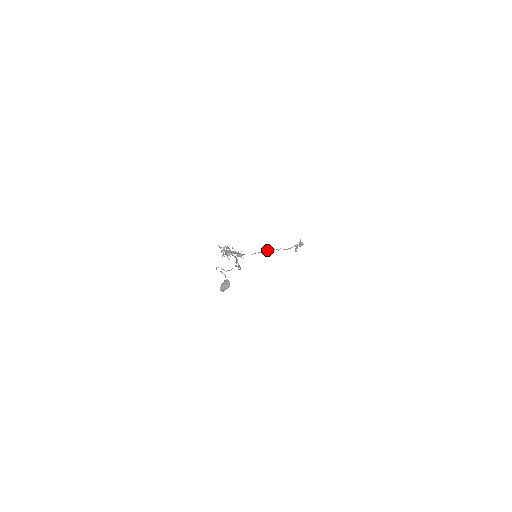
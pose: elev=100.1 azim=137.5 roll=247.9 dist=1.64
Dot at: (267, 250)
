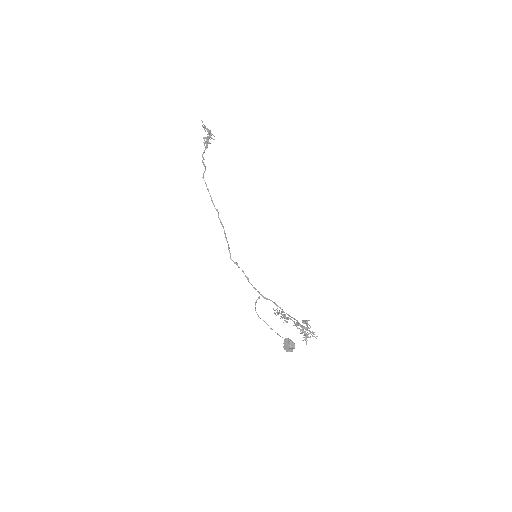
Dot at: occluded
